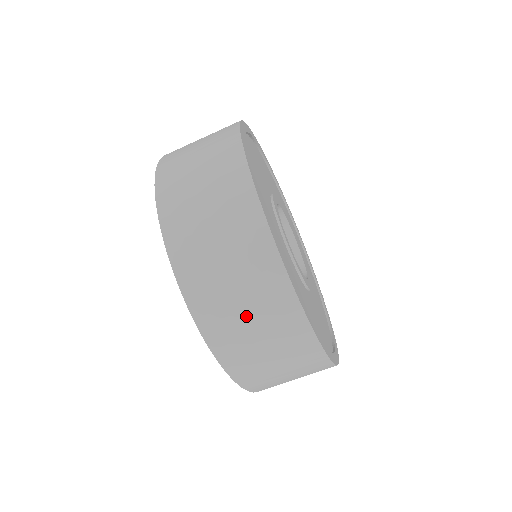
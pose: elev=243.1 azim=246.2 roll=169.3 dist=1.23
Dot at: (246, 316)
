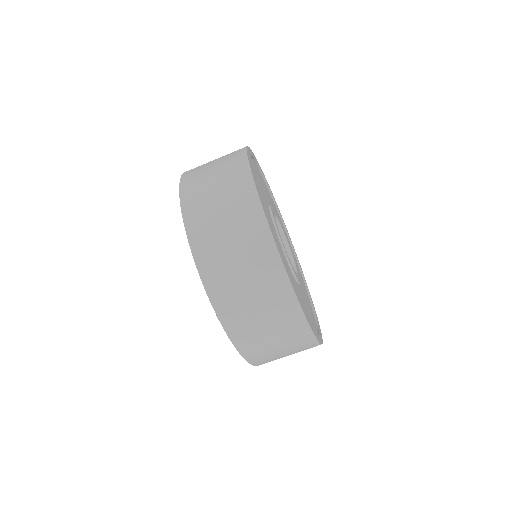
Dot at: (239, 269)
